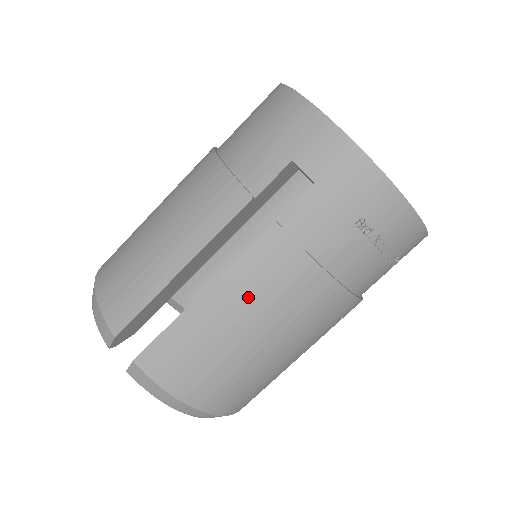
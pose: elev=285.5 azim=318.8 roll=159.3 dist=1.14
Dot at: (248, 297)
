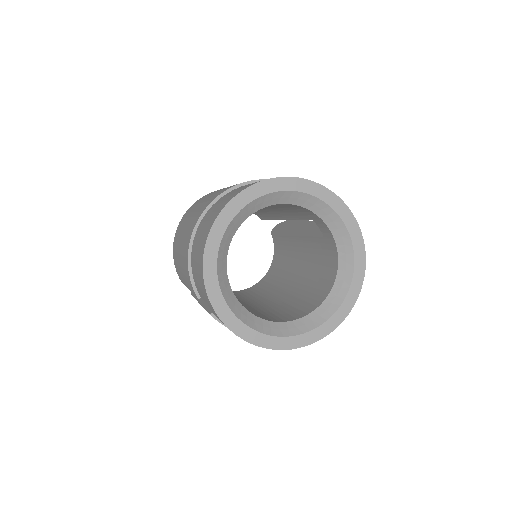
Dot at: occluded
